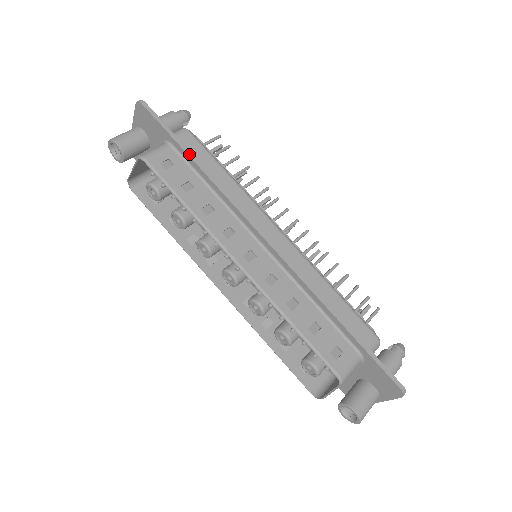
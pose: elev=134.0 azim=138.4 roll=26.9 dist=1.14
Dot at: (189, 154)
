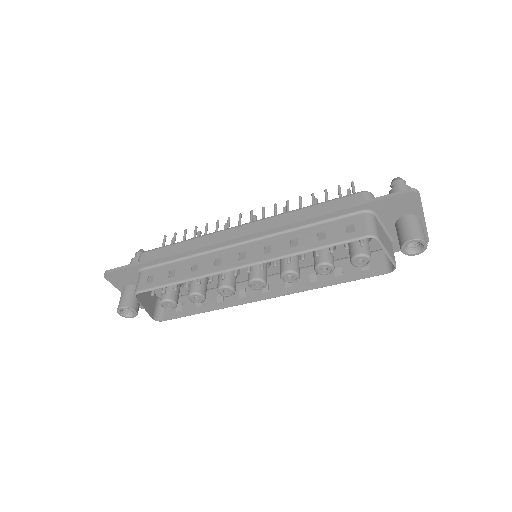
Dot at: (153, 260)
